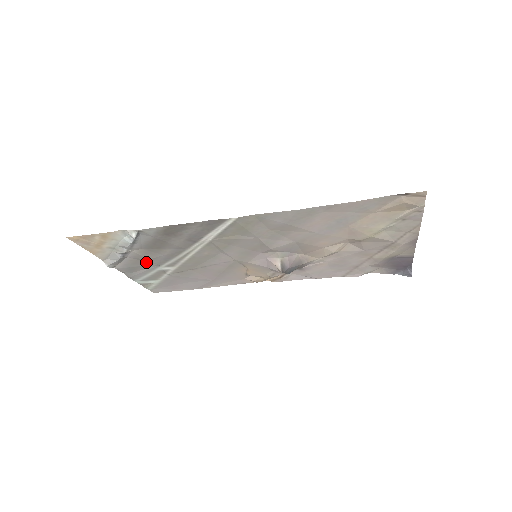
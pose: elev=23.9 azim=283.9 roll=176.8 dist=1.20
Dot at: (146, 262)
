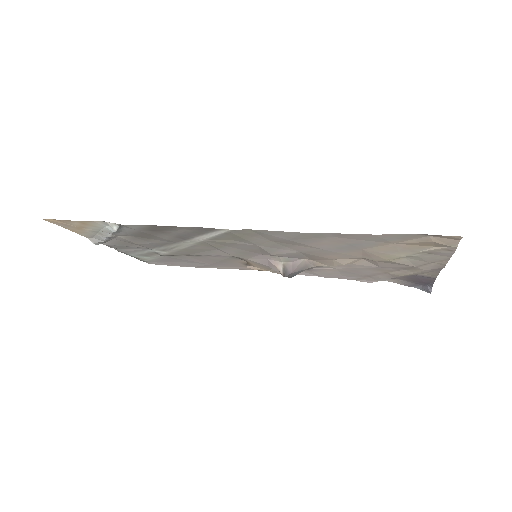
Dot at: (135, 244)
